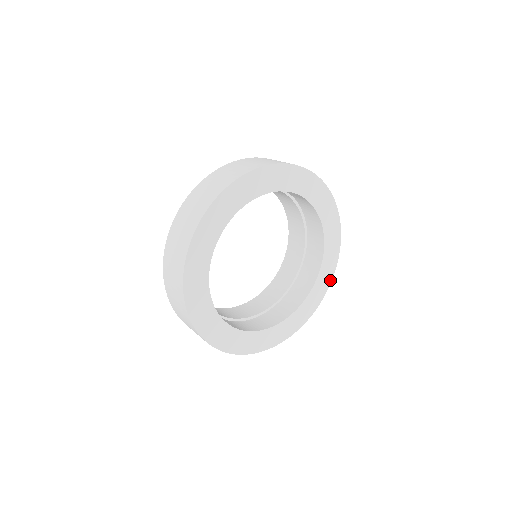
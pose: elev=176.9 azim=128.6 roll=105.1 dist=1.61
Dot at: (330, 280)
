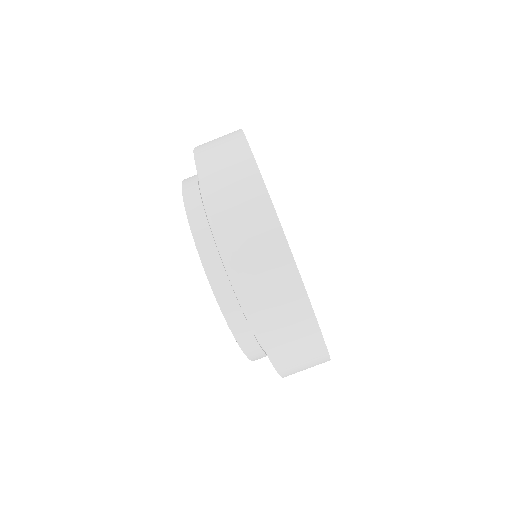
Dot at: occluded
